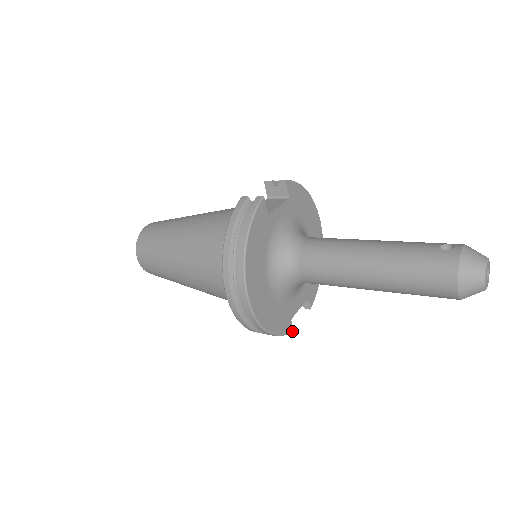
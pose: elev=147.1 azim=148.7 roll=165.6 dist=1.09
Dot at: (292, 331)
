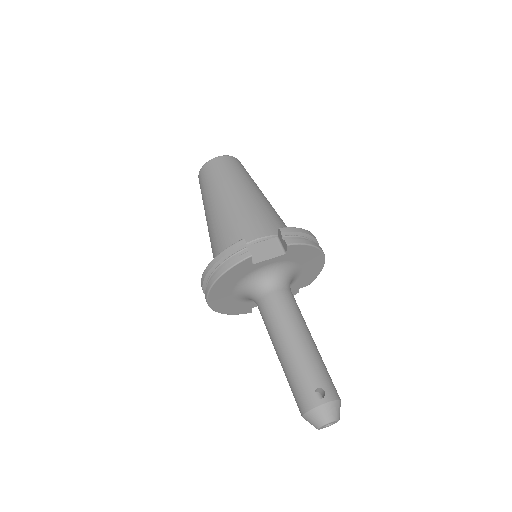
Dot at: (250, 312)
